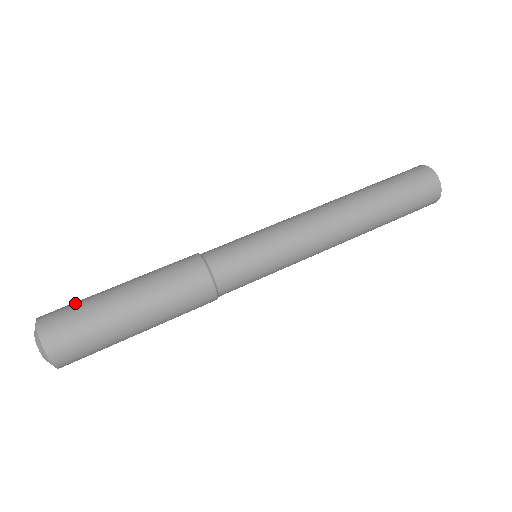
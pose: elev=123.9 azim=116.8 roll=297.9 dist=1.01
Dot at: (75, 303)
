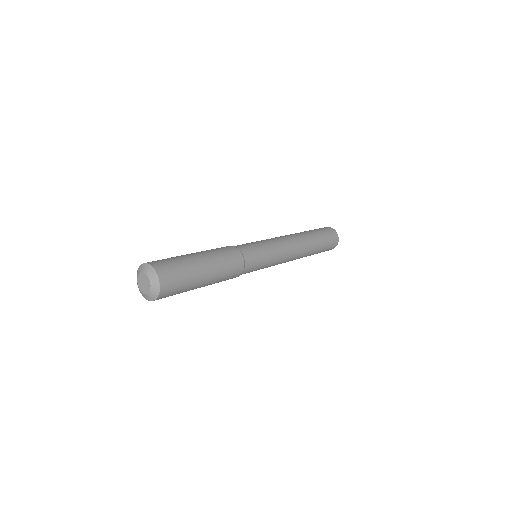
Dot at: occluded
